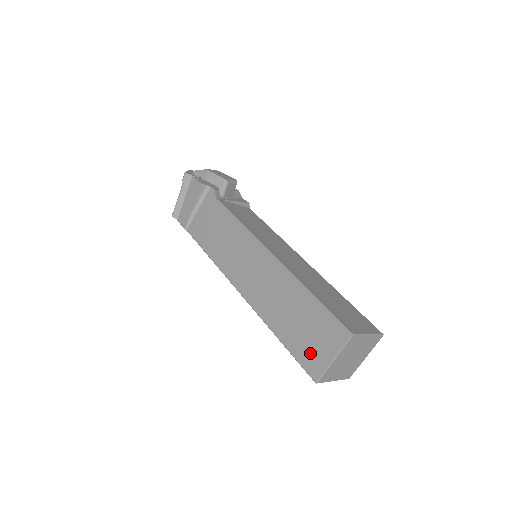
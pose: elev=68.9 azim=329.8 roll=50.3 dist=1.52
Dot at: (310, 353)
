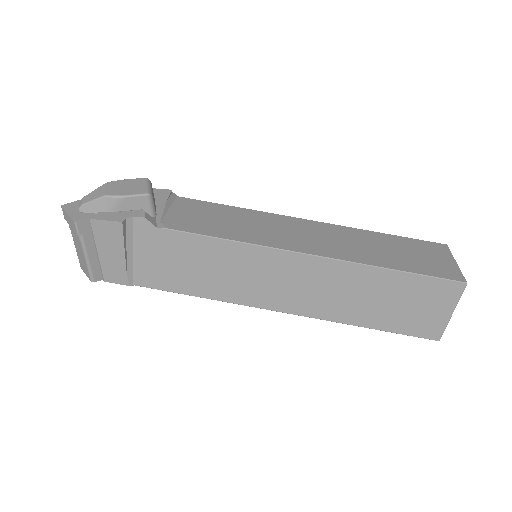
Dot at: (419, 322)
